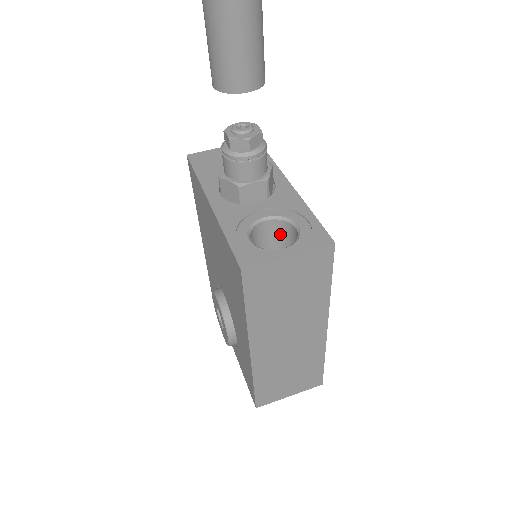
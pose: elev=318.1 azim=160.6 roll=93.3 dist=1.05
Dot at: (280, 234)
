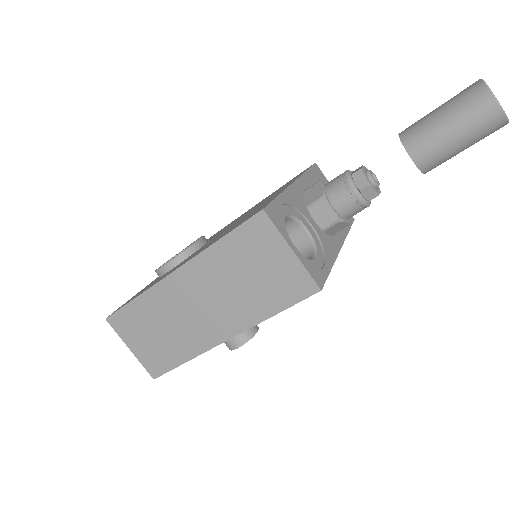
Dot at: occluded
